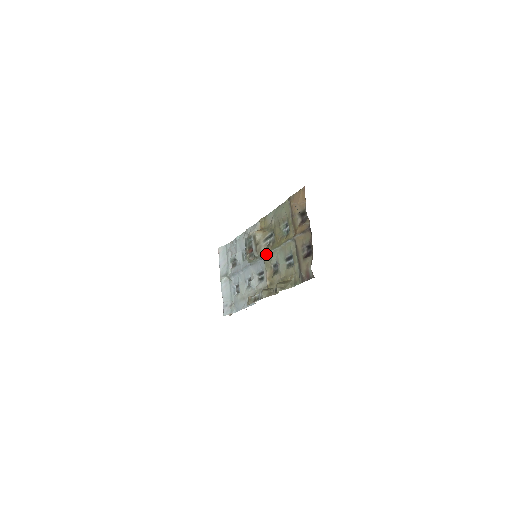
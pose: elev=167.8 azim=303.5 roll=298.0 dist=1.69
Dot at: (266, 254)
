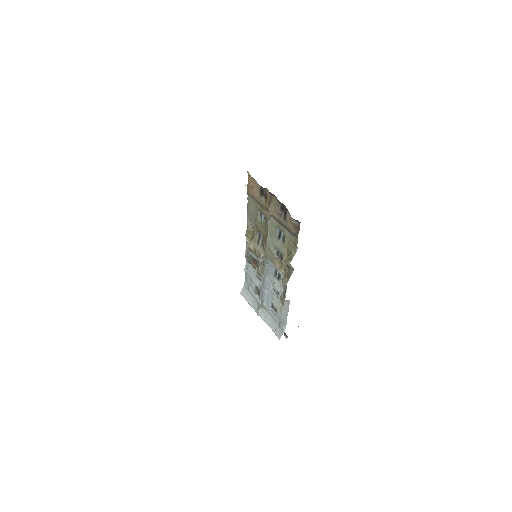
Dot at: (266, 252)
